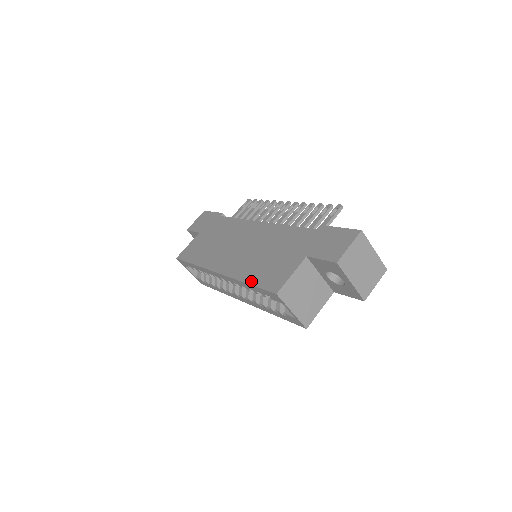
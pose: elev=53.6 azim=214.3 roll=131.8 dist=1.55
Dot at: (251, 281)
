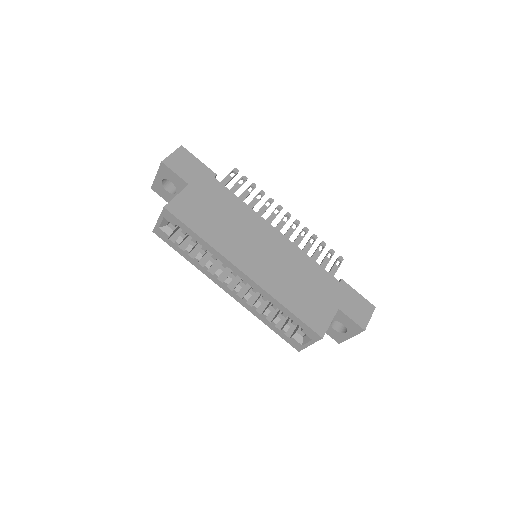
Dot at: (292, 309)
